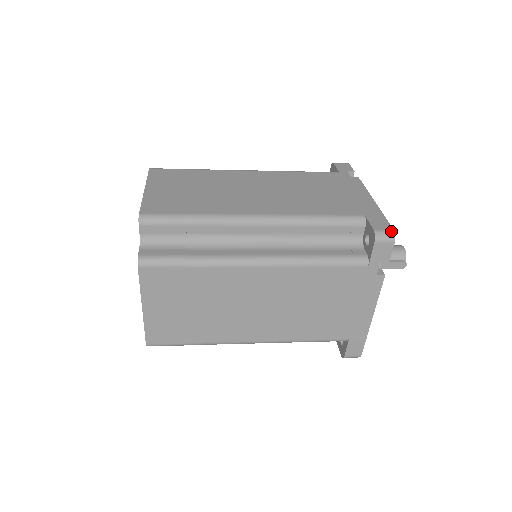
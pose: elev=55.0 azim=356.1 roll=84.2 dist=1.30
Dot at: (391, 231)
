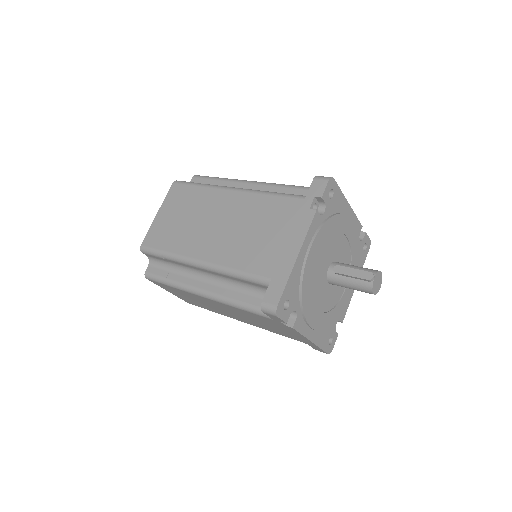
Dot at: (331, 177)
